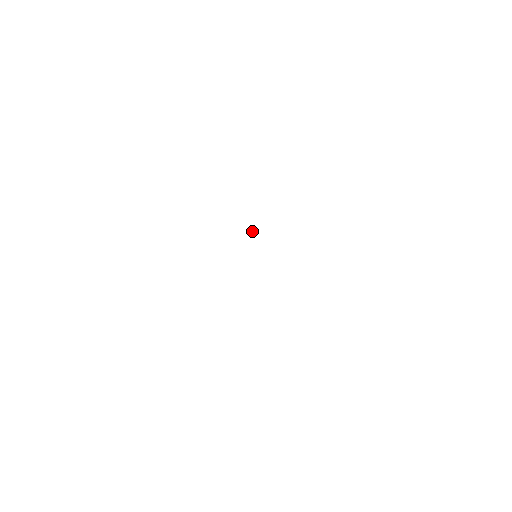
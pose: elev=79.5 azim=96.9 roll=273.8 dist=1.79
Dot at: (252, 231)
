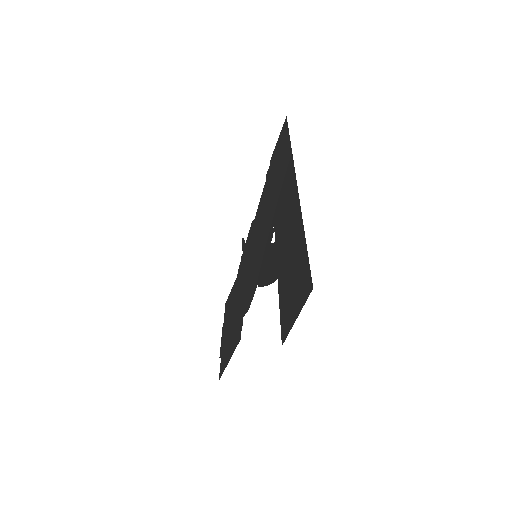
Dot at: (269, 245)
